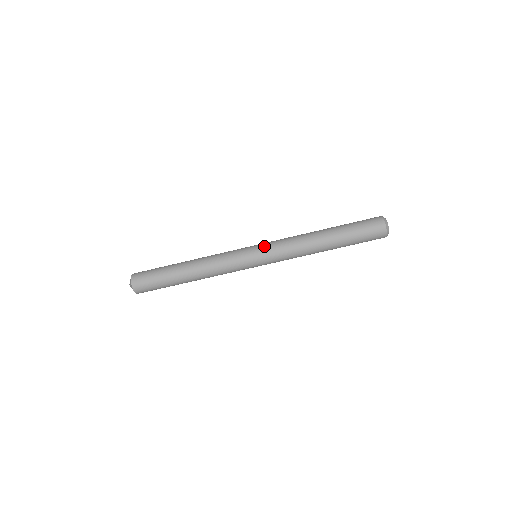
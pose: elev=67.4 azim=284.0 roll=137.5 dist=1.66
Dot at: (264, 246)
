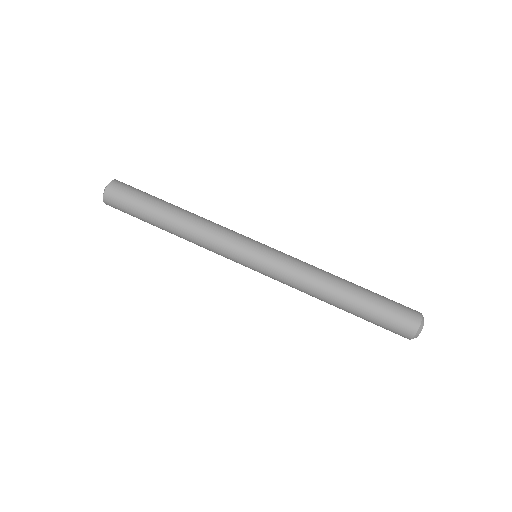
Dot at: occluded
